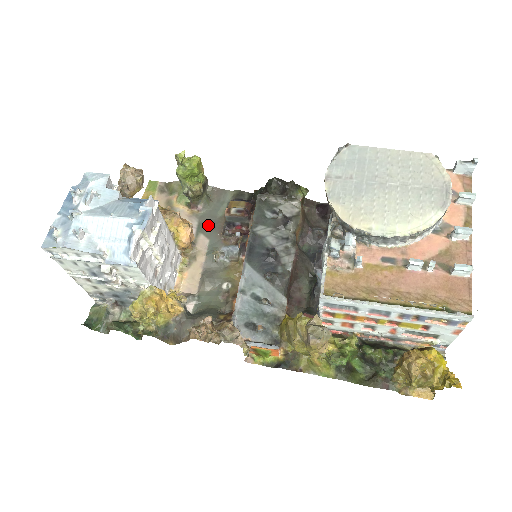
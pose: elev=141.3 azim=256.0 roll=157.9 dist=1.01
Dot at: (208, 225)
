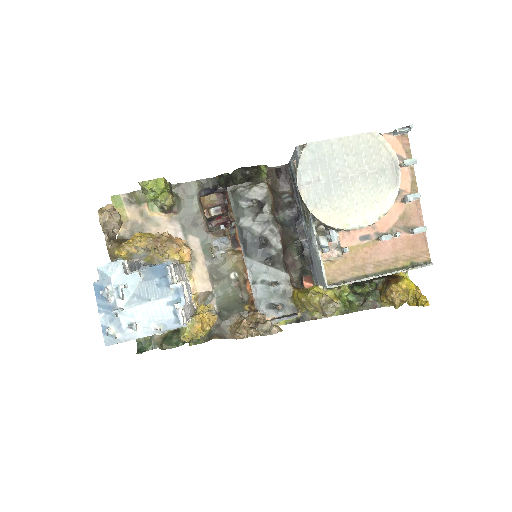
Dot at: (191, 224)
